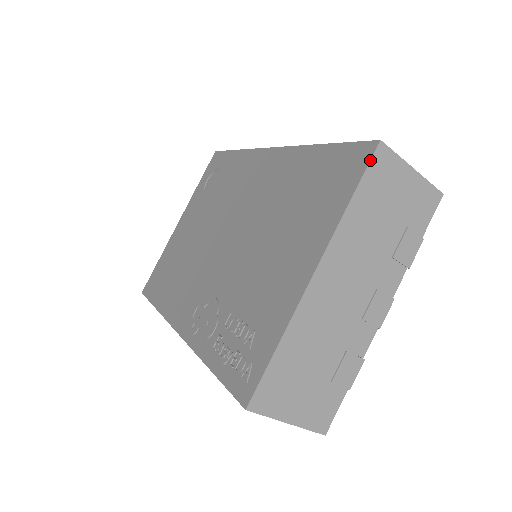
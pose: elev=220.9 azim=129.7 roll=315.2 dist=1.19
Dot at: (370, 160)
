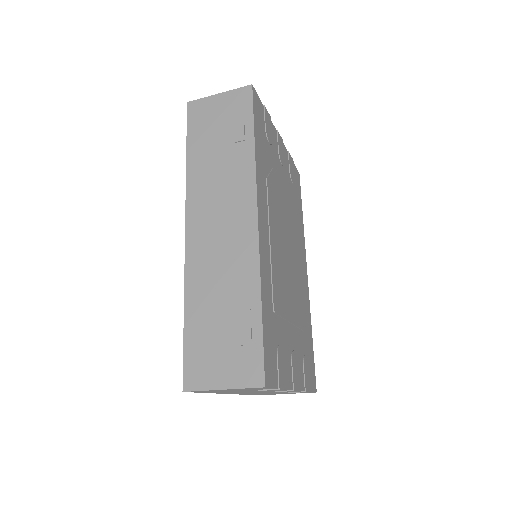
Dot at: occluded
